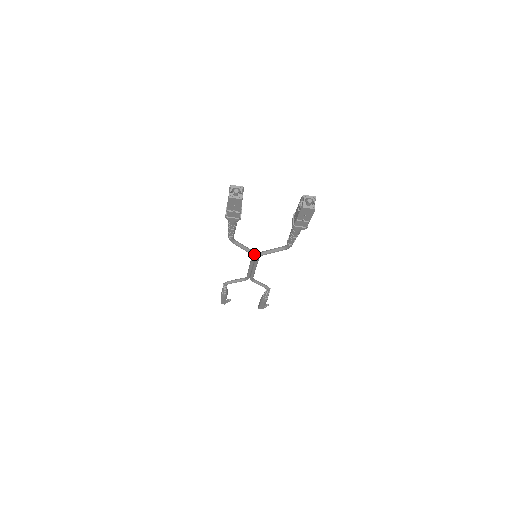
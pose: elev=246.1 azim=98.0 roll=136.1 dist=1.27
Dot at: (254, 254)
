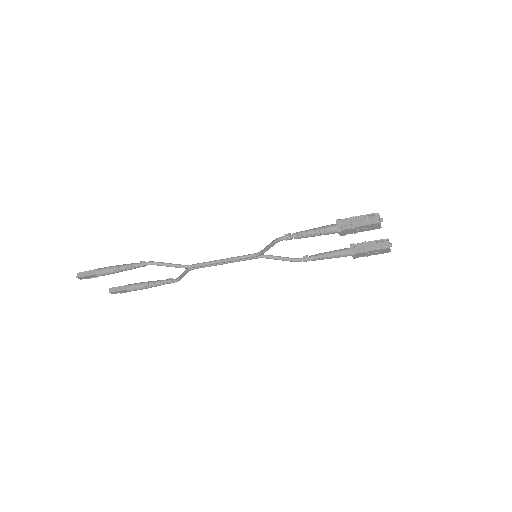
Dot at: (261, 255)
